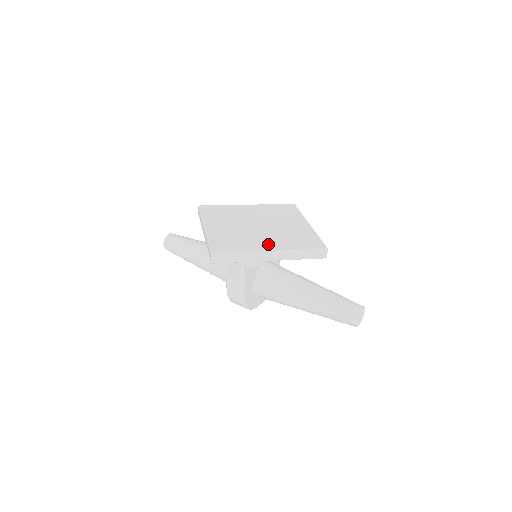
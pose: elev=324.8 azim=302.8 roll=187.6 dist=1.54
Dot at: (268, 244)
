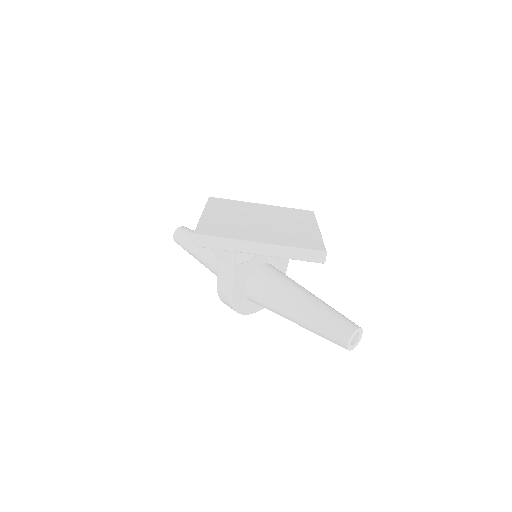
Dot at: (260, 237)
